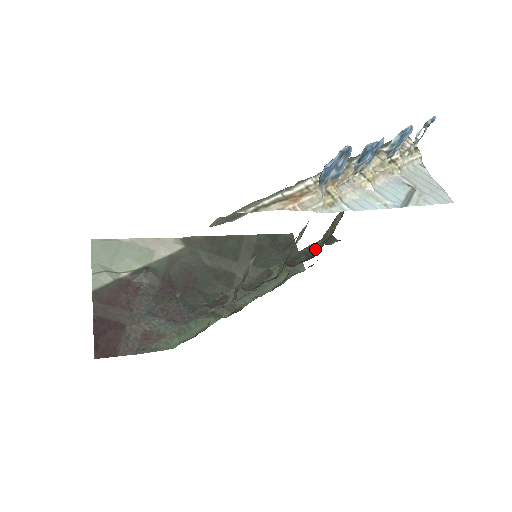
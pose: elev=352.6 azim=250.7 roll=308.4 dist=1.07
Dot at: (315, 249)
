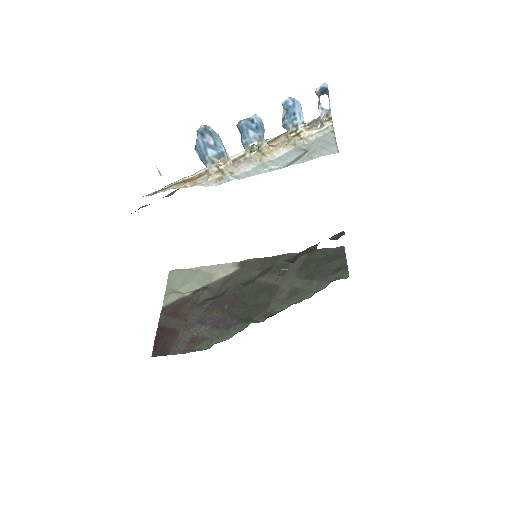
Dot at: occluded
